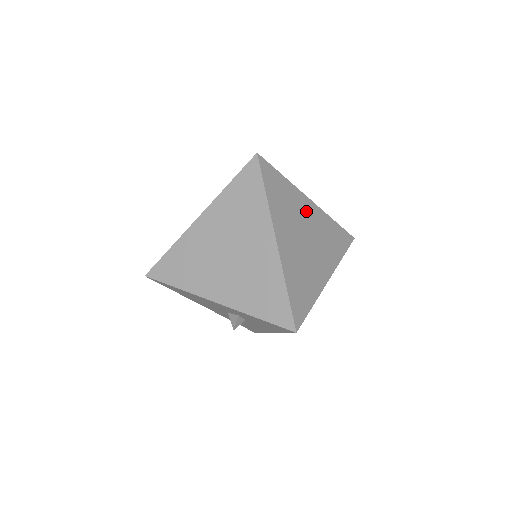
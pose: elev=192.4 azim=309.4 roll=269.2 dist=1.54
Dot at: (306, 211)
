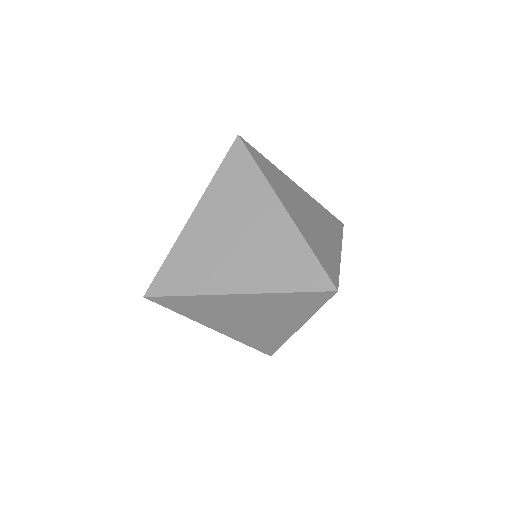
Dot at: occluded
